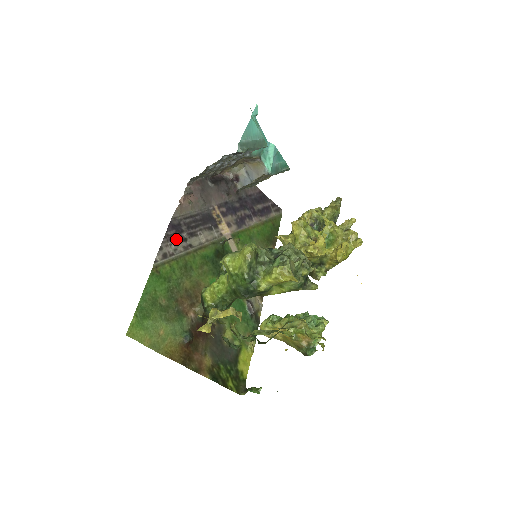
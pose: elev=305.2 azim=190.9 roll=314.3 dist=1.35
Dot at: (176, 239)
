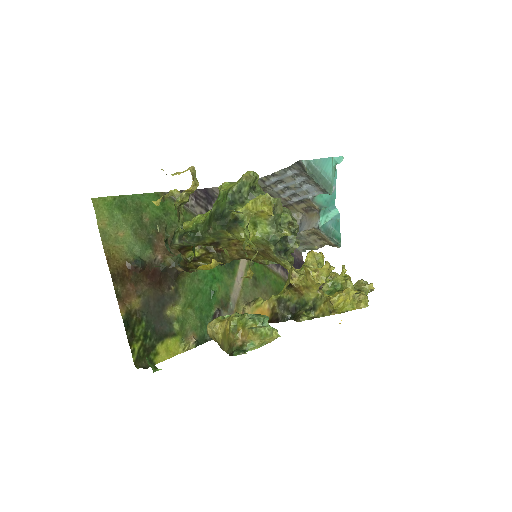
Dot at: (200, 202)
